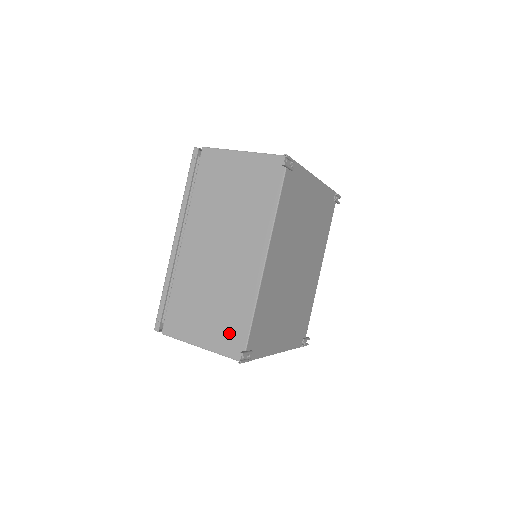
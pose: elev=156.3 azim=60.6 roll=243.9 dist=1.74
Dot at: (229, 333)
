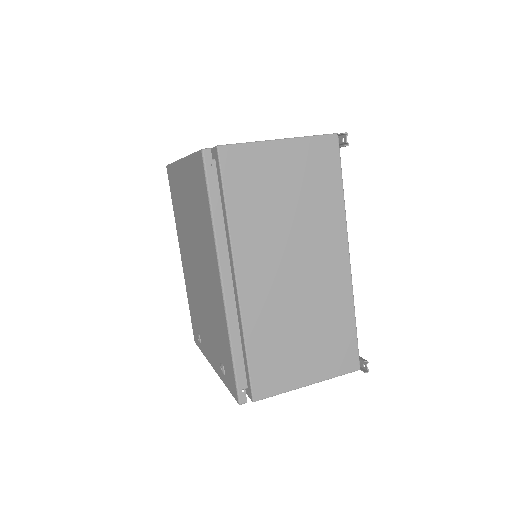
Dot at: (337, 351)
